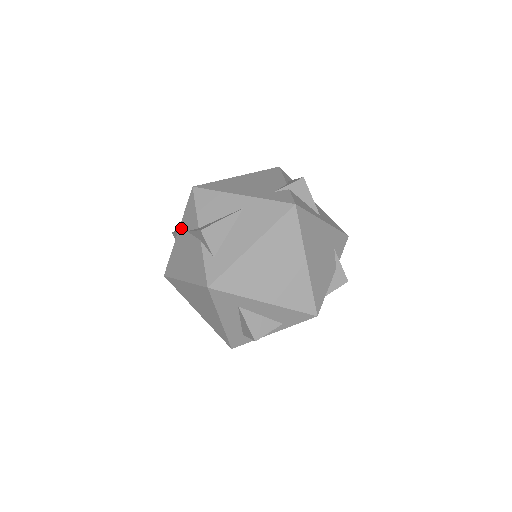
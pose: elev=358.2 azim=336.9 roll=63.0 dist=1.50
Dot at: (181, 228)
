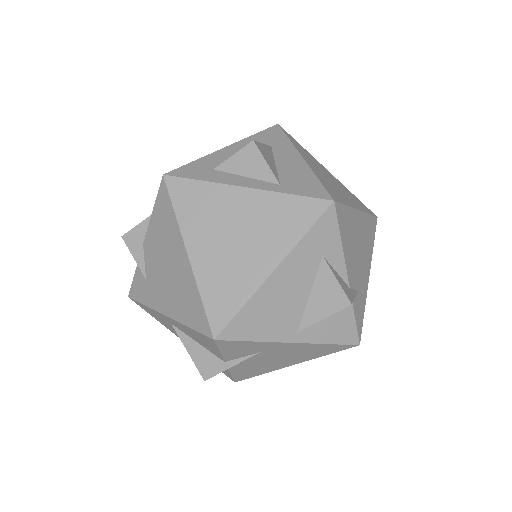
Dot at: occluded
